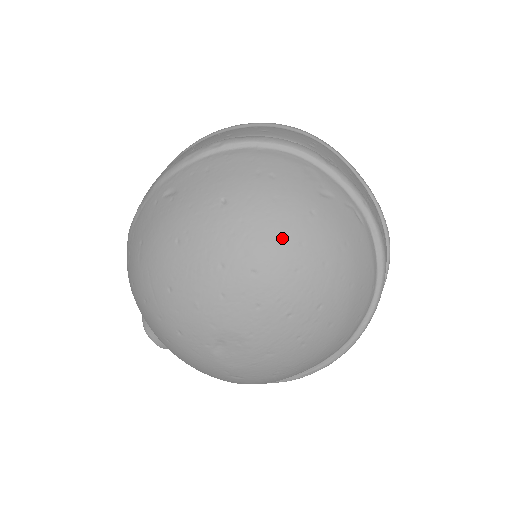
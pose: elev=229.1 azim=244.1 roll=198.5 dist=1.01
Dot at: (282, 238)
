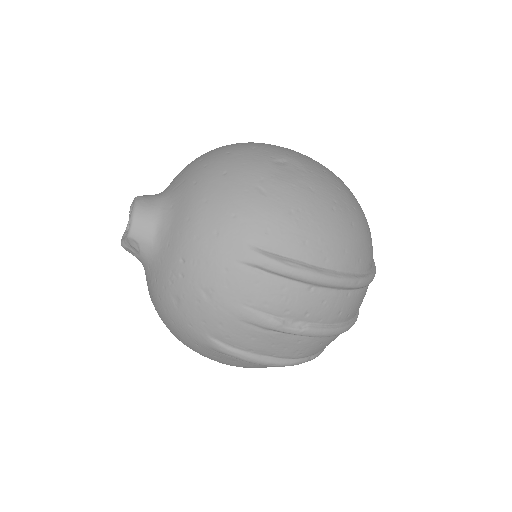
Dot at: occluded
